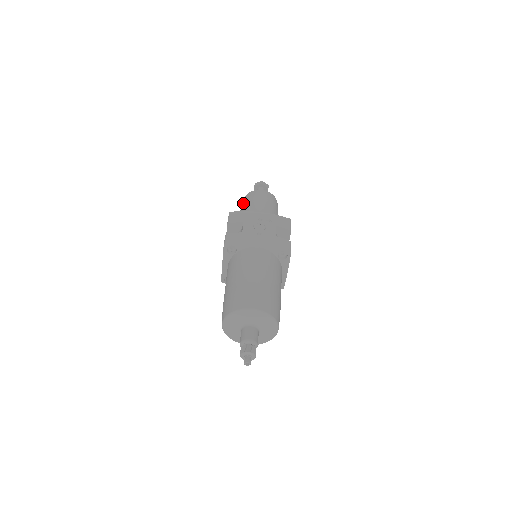
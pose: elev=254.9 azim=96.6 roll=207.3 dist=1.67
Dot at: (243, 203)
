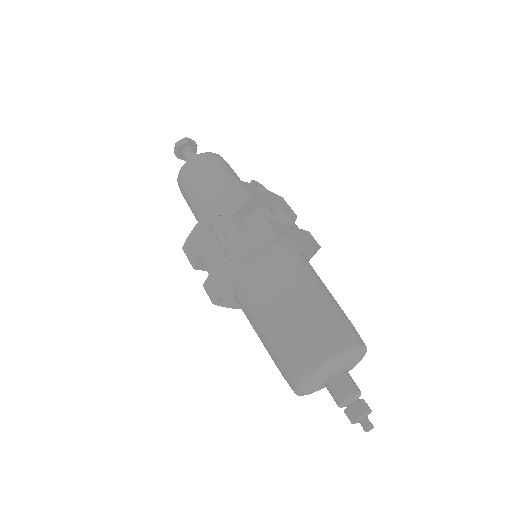
Dot at: occluded
